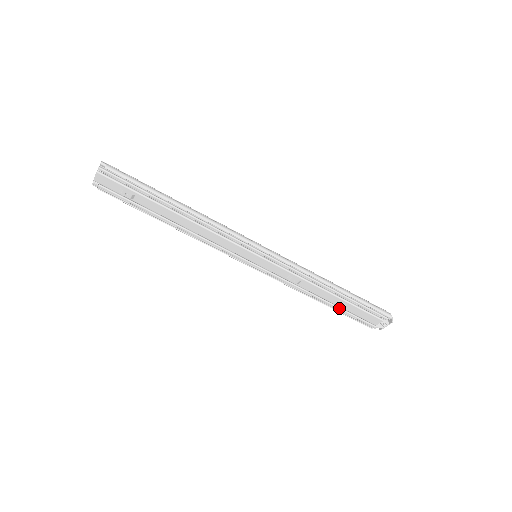
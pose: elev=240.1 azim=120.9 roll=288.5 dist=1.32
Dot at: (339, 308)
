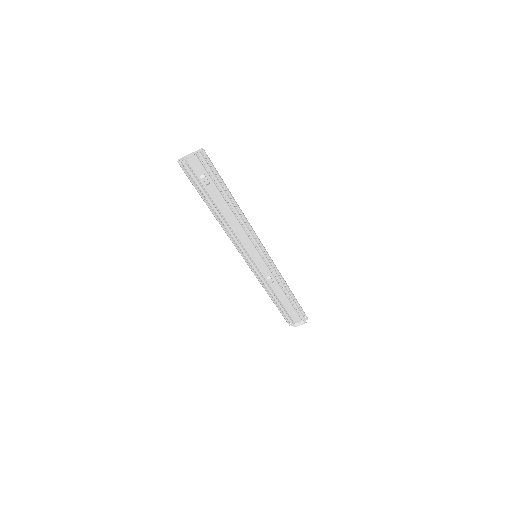
Dot at: (281, 307)
